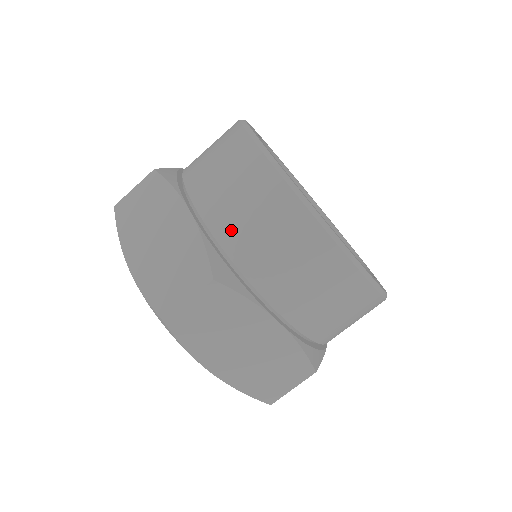
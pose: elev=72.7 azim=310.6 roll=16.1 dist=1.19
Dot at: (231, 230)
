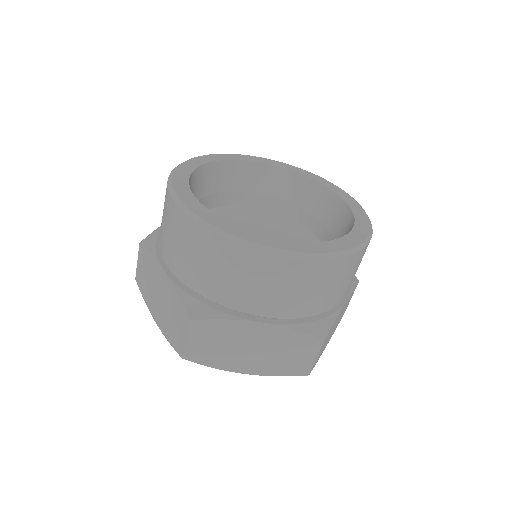
Dot at: (302, 307)
